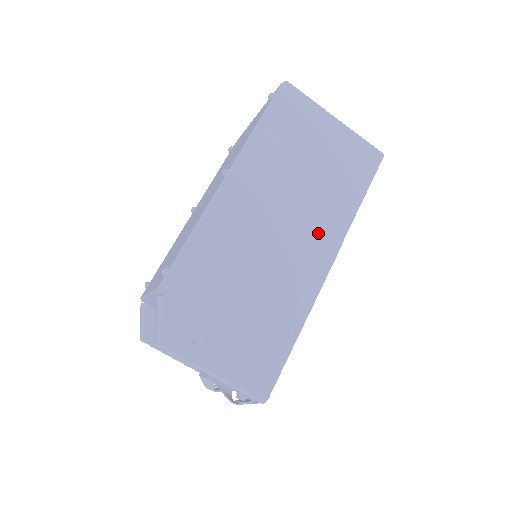
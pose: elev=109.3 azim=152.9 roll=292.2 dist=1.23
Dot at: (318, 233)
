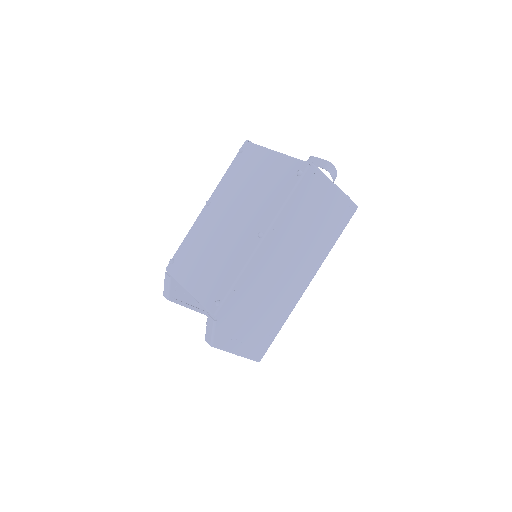
Dot at: (307, 267)
